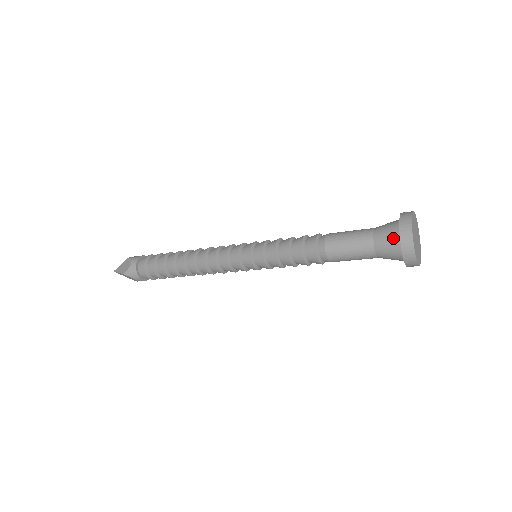
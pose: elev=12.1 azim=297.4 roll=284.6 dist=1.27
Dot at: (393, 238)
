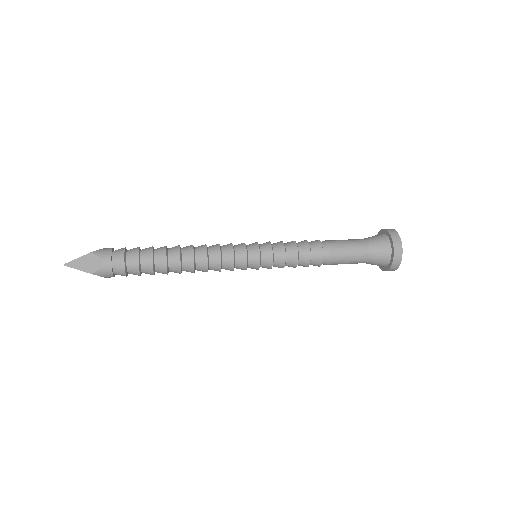
Dot at: (385, 255)
